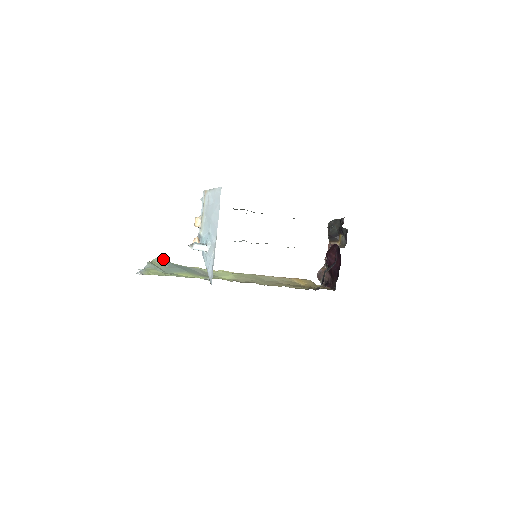
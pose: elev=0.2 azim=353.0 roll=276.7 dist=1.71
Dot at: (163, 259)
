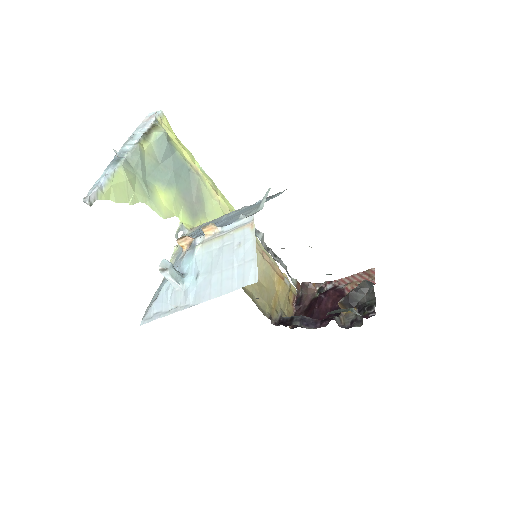
Dot at: (167, 141)
